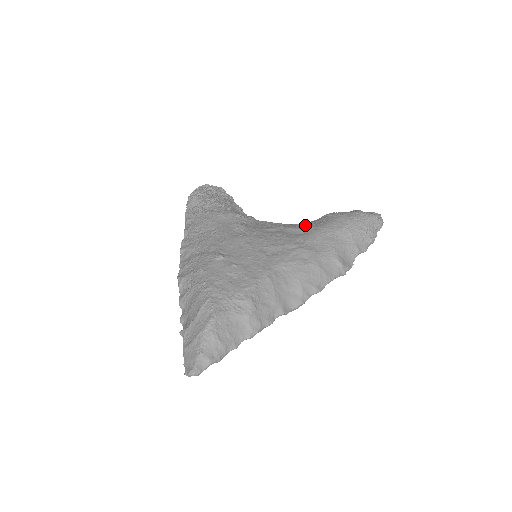
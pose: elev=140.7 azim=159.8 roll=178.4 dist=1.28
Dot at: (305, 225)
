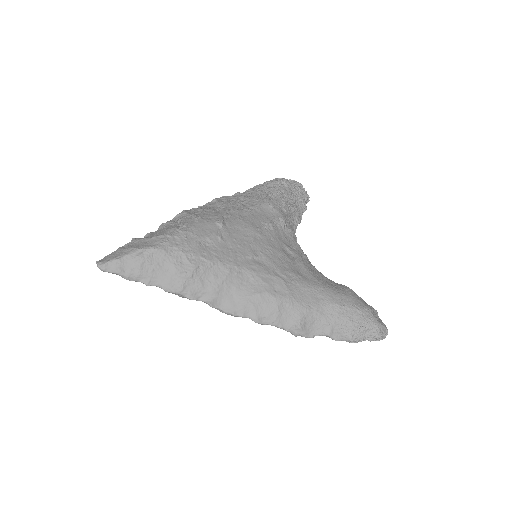
Dot at: (317, 274)
